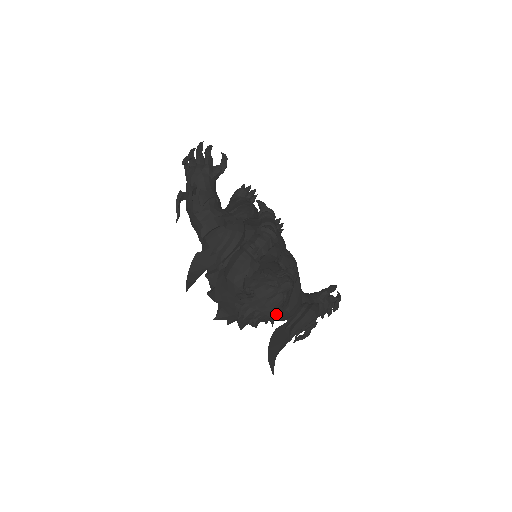
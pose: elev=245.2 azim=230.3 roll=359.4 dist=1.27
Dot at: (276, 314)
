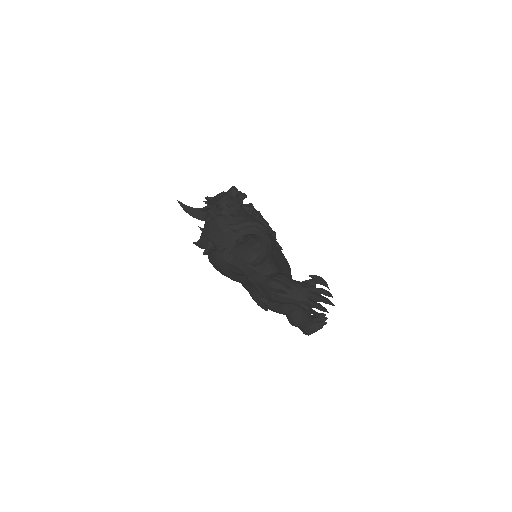
Dot at: occluded
